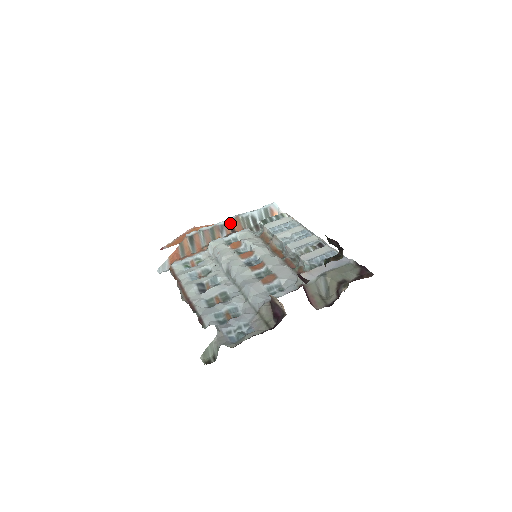
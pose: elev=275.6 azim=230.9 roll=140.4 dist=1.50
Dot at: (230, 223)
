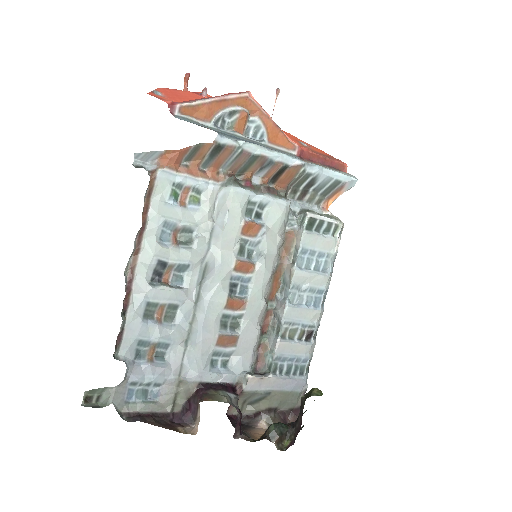
Dot at: (283, 167)
